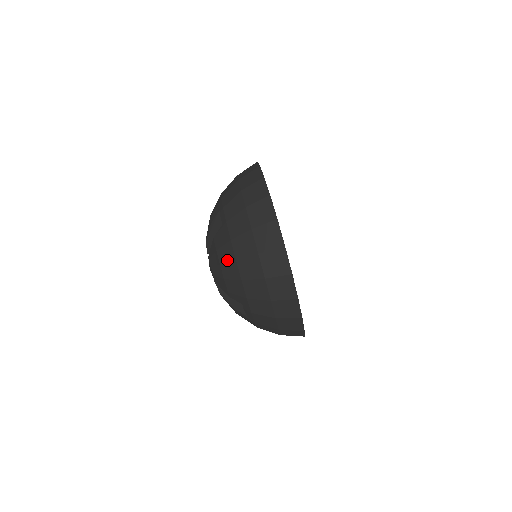
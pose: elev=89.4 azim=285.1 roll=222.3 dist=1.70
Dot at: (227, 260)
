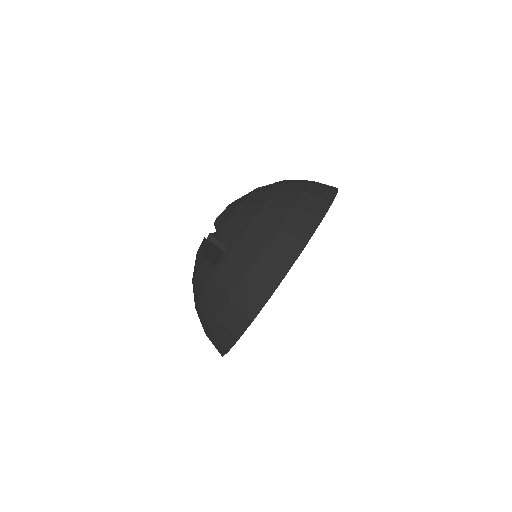
Dot at: (196, 288)
